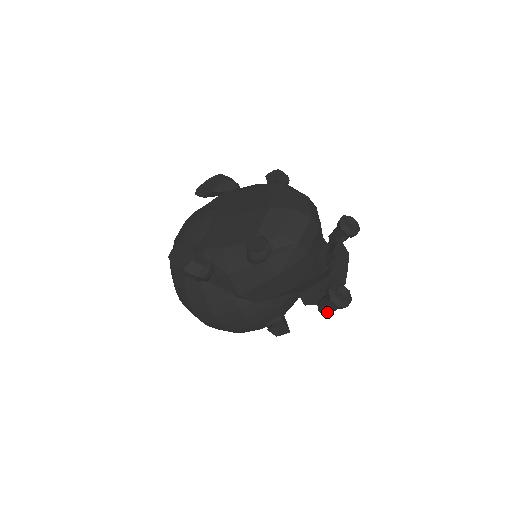
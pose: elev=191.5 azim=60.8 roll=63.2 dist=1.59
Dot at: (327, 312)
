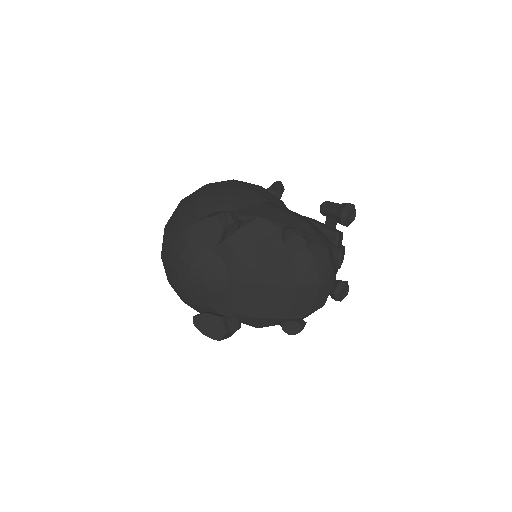
Dot at: occluded
